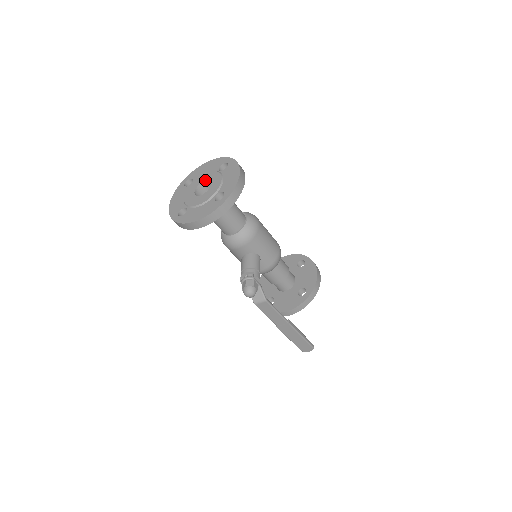
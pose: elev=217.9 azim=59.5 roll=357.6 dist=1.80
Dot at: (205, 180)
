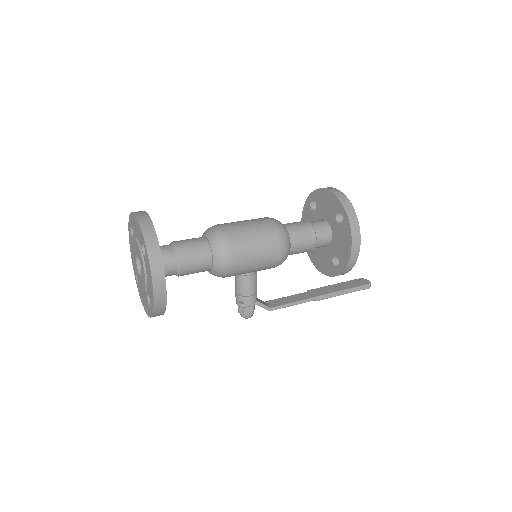
Dot at: (137, 254)
